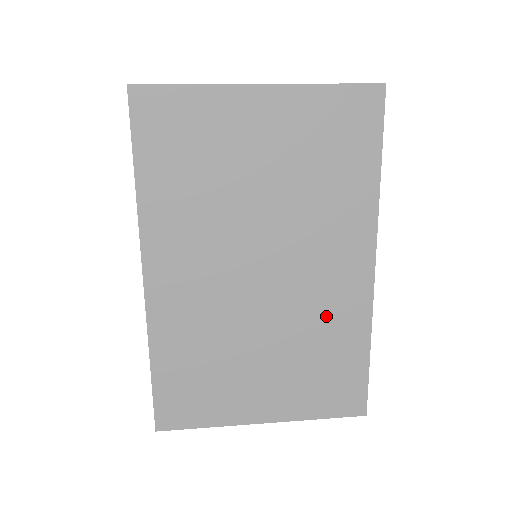
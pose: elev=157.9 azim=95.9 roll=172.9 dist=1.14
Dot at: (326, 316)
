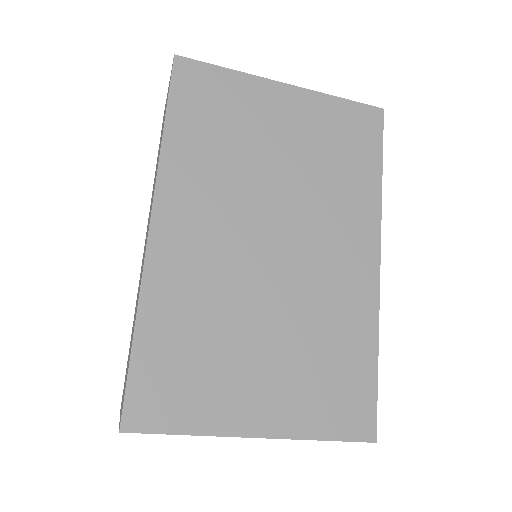
Dot at: (334, 306)
